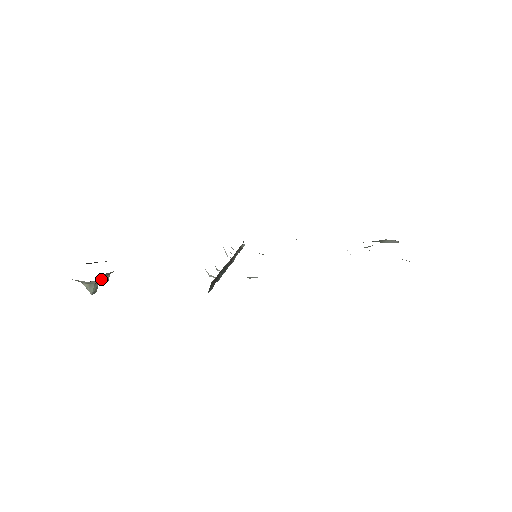
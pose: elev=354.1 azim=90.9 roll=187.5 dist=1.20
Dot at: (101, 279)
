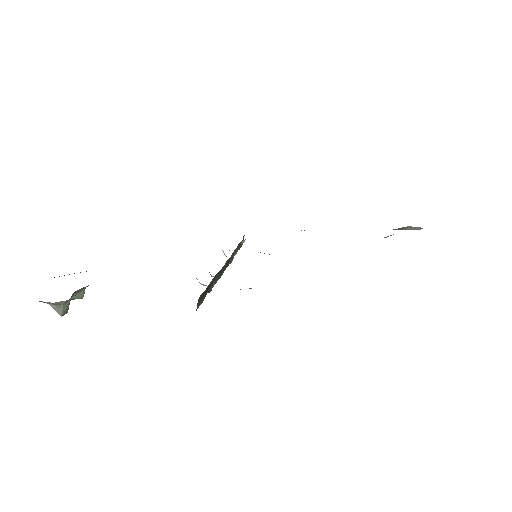
Dot at: occluded
